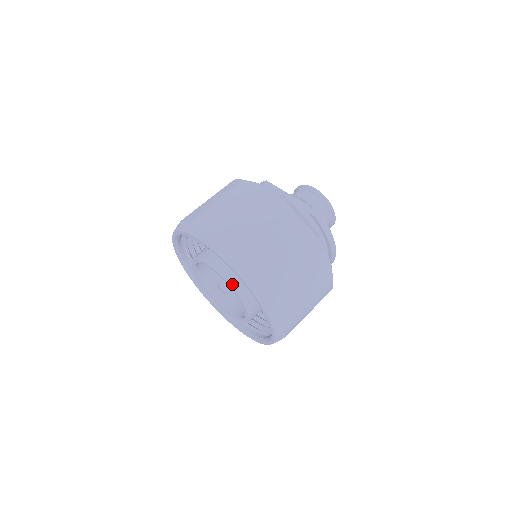
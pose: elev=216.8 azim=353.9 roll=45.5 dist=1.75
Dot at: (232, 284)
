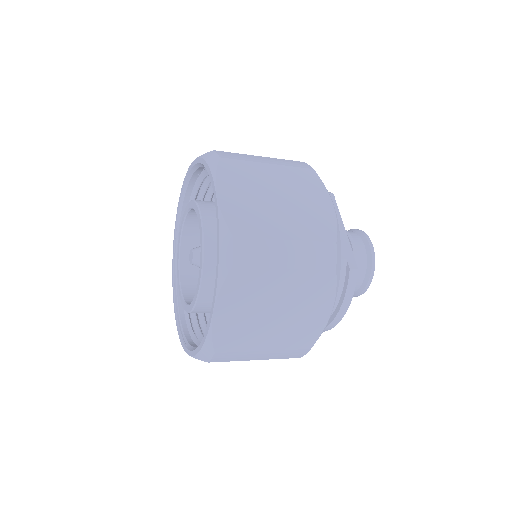
Dot at: (205, 259)
